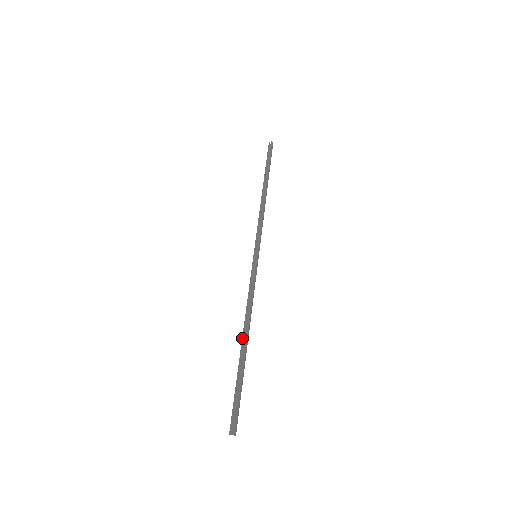
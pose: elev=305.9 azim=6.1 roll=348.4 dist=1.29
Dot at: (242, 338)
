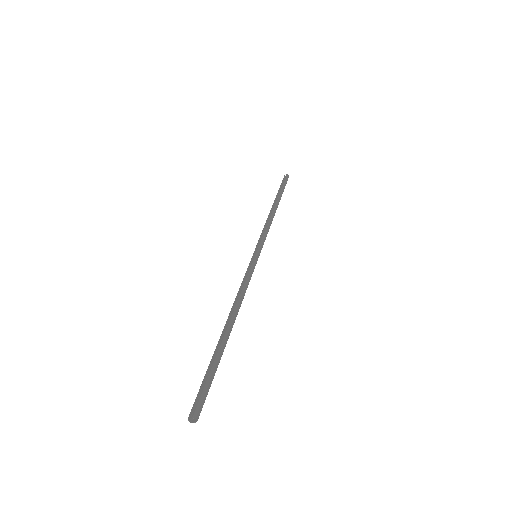
Dot at: (225, 324)
